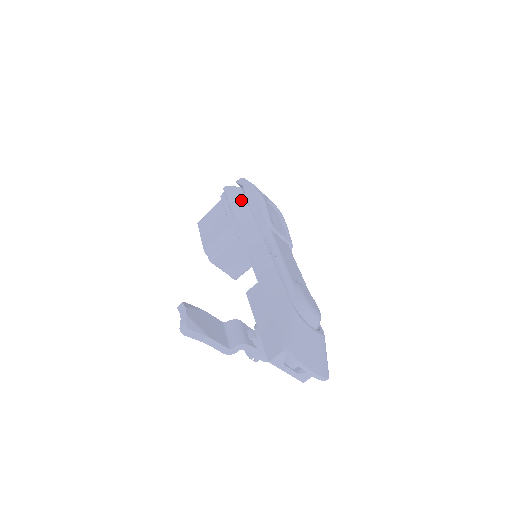
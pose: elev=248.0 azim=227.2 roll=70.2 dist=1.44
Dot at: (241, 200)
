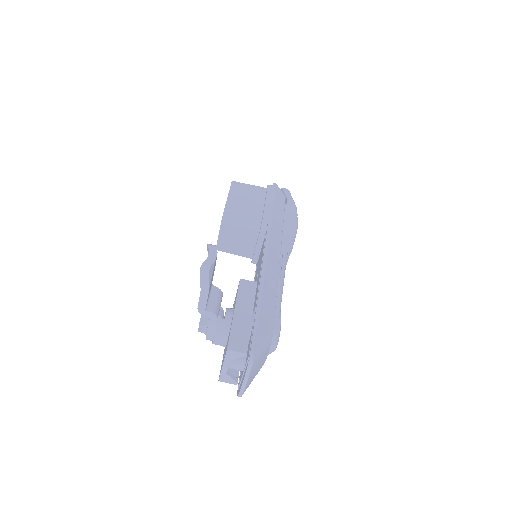
Dot at: (281, 207)
